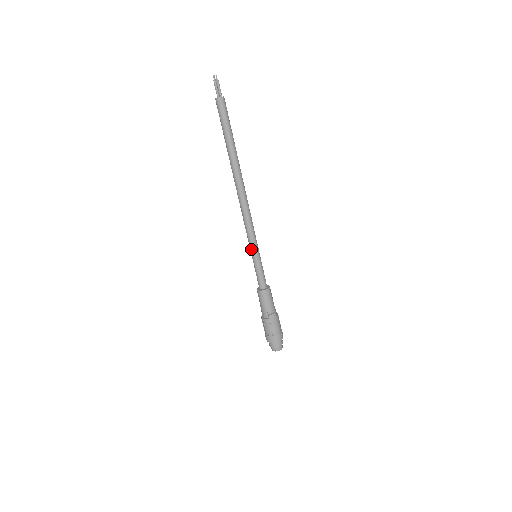
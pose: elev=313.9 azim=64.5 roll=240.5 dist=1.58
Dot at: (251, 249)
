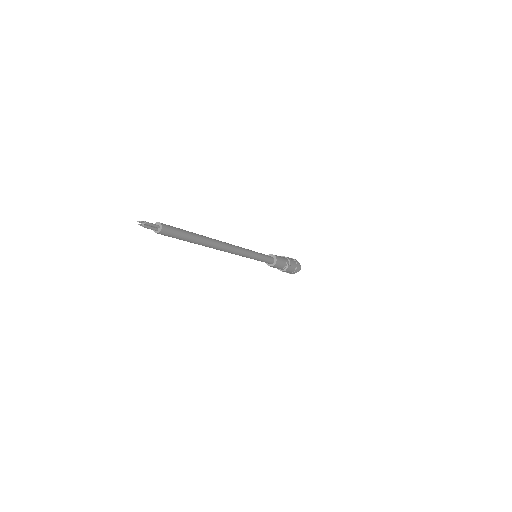
Dot at: occluded
